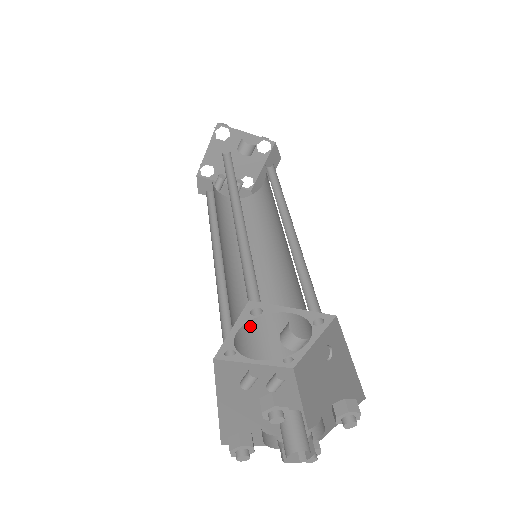
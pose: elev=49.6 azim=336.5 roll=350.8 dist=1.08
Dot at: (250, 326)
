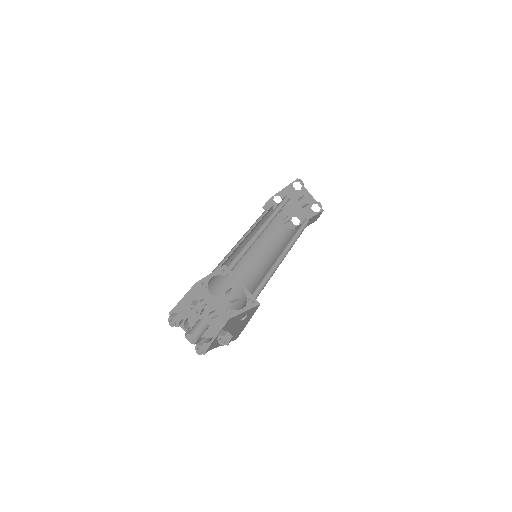
Dot at: (226, 285)
